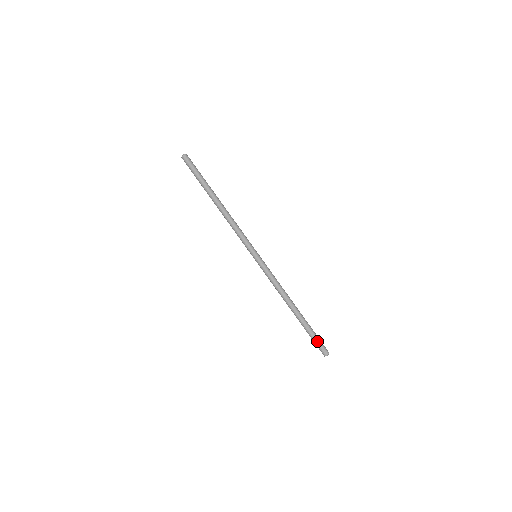
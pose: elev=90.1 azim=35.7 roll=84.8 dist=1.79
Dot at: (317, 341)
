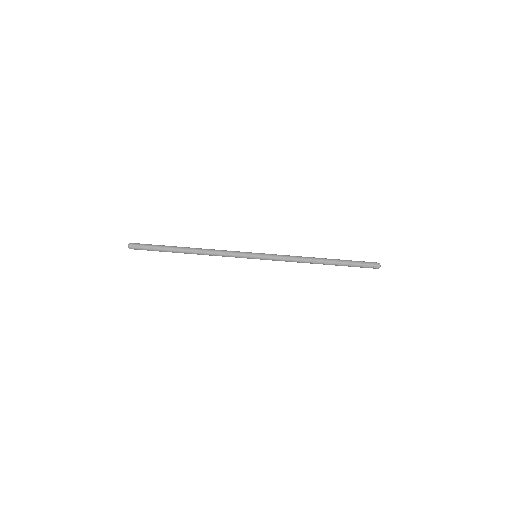
Dot at: (362, 267)
